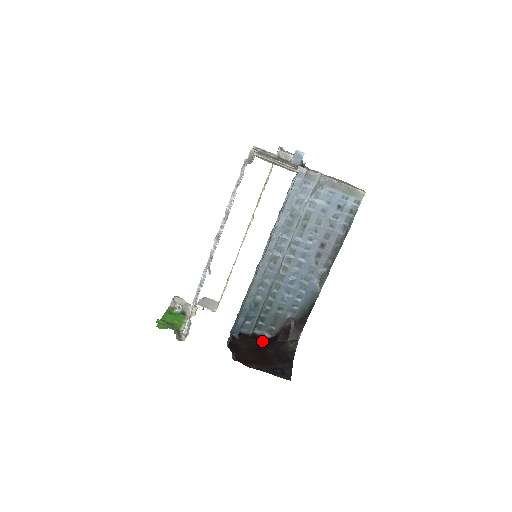
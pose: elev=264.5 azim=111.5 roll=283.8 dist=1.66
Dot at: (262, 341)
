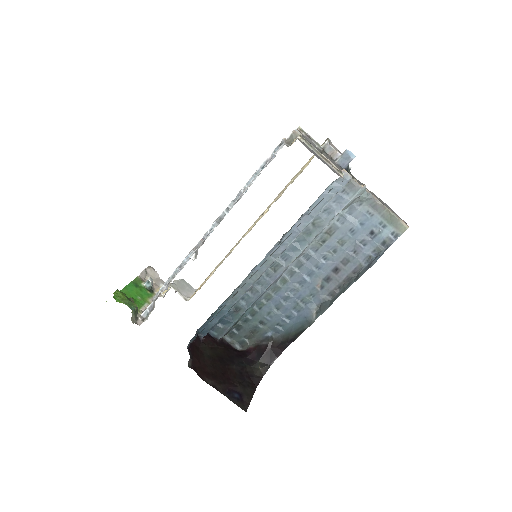
Dot at: (229, 352)
